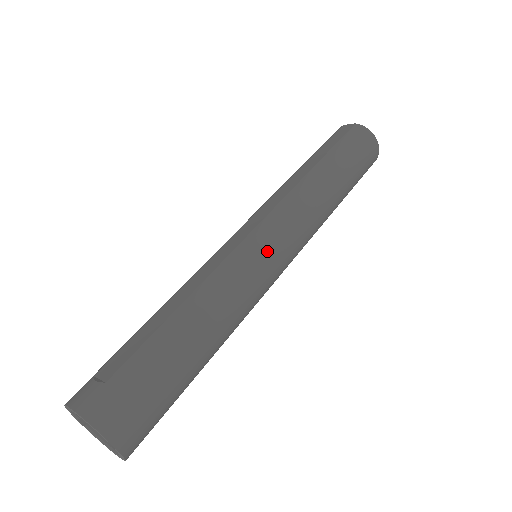
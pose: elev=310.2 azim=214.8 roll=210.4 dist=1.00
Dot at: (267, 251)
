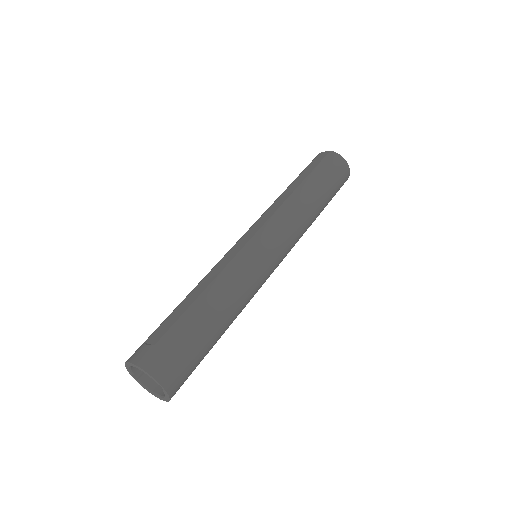
Dot at: (264, 251)
